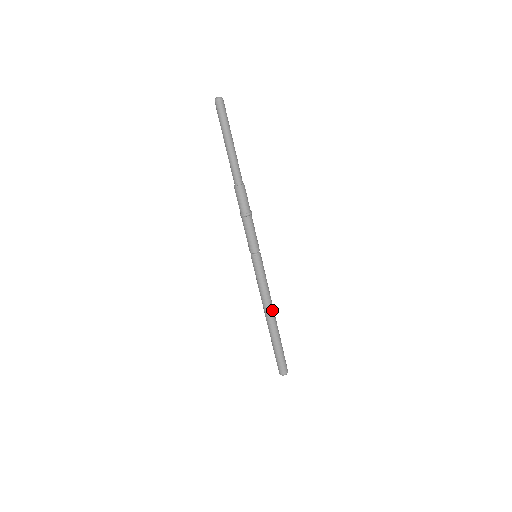
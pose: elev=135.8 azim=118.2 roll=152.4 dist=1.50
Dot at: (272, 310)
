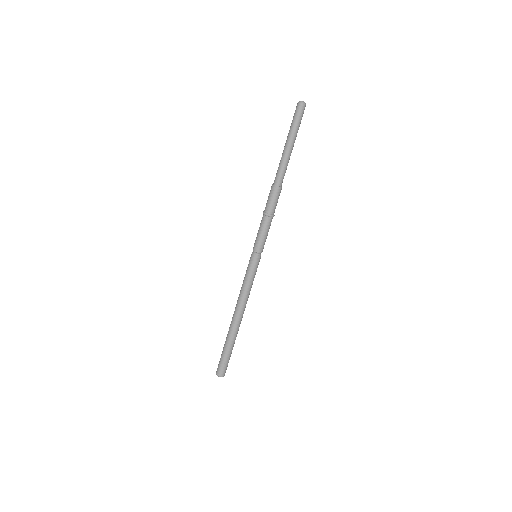
Dot at: occluded
